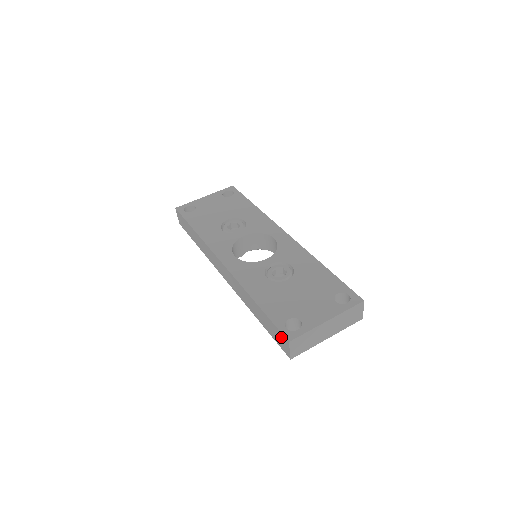
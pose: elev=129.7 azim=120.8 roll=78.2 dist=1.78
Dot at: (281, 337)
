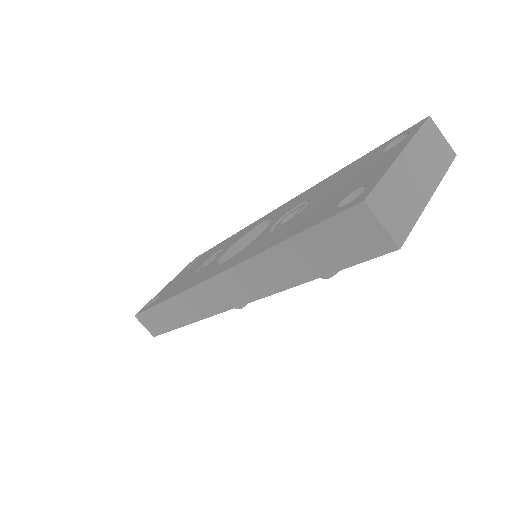
Dot at: (349, 225)
